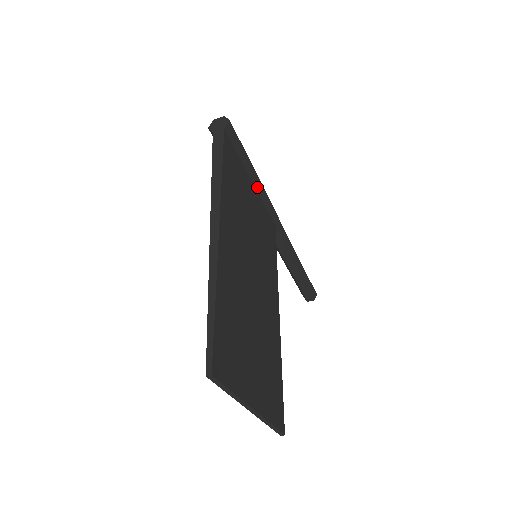
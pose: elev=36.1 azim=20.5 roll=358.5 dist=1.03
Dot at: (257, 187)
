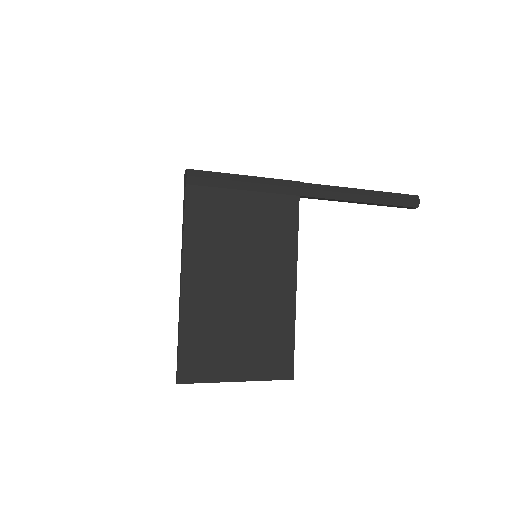
Dot at: (253, 189)
